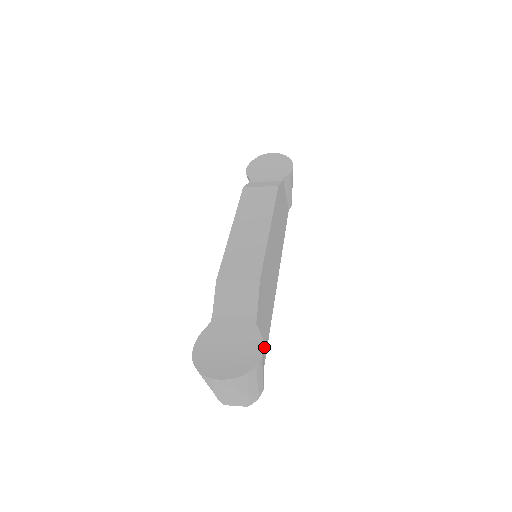
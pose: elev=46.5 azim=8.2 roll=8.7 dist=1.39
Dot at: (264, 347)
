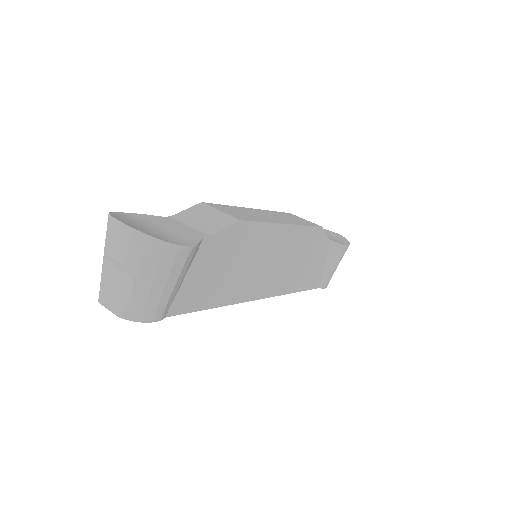
Dot at: (192, 298)
